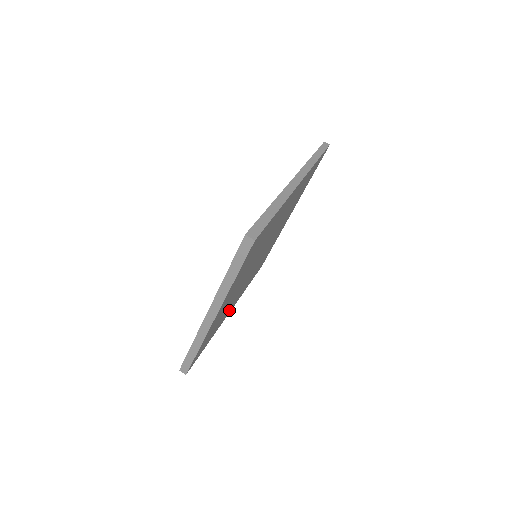
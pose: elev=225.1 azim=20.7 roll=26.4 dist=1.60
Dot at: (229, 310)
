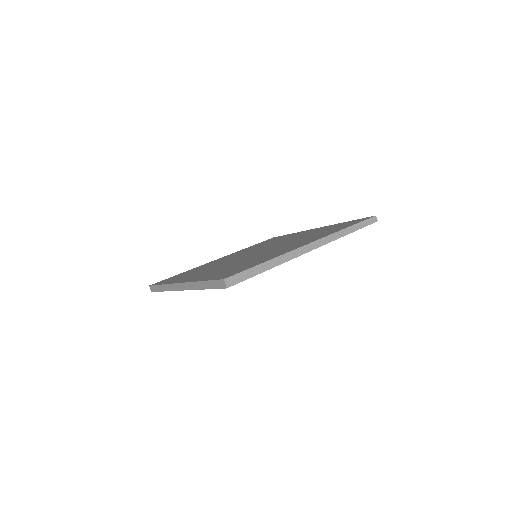
Dot at: occluded
